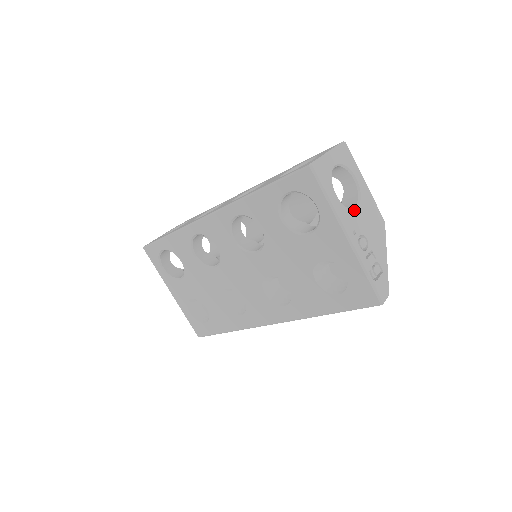
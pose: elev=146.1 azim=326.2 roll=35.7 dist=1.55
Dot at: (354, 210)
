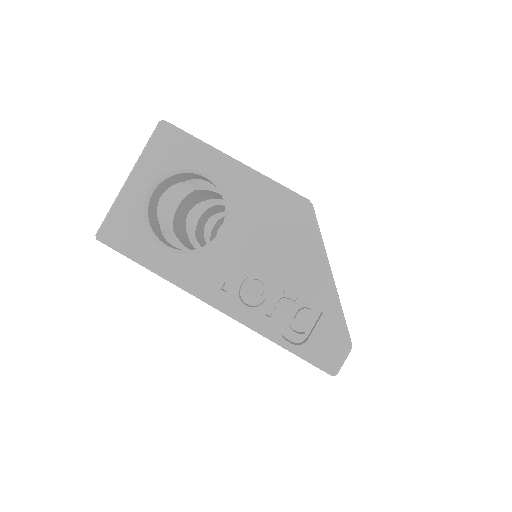
Dot at: (215, 243)
